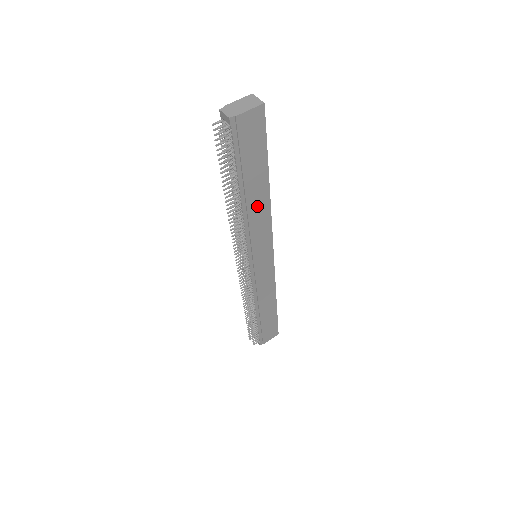
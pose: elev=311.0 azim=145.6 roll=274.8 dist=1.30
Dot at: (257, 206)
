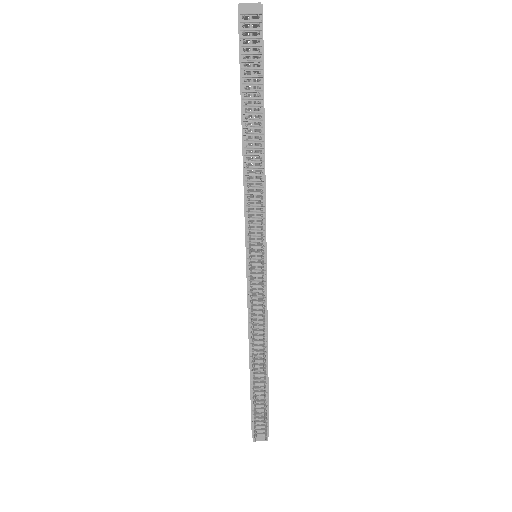
Dot at: occluded
